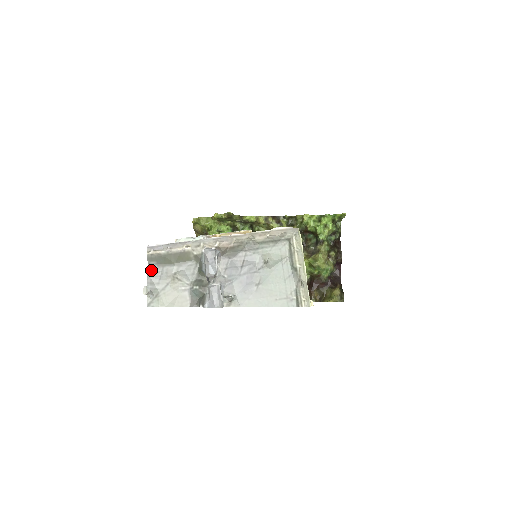
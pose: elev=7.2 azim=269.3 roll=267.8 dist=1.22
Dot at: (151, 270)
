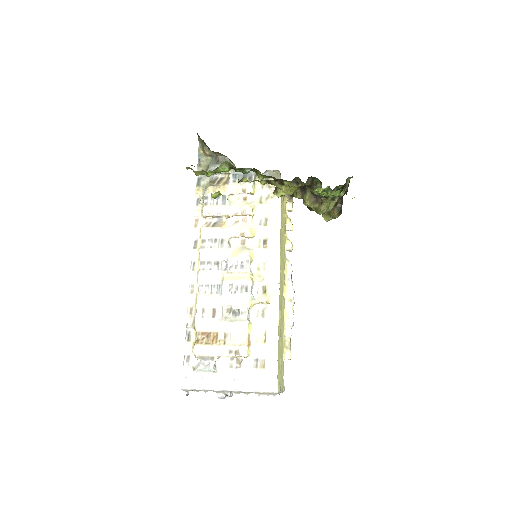
Dot at: occluded
